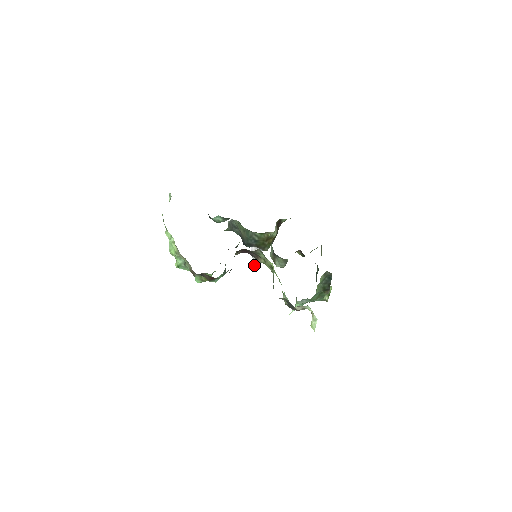
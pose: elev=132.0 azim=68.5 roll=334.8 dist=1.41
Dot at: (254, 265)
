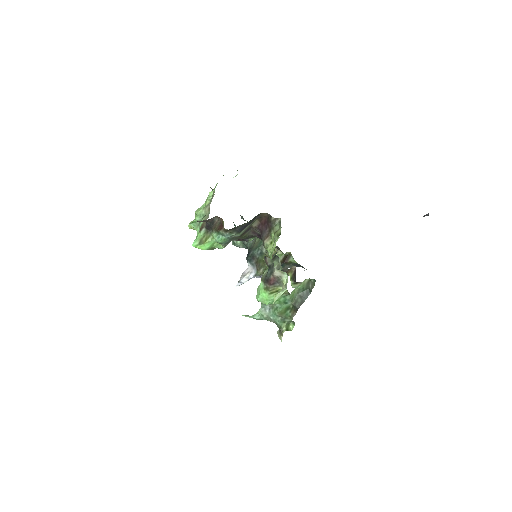
Dot at: (236, 285)
